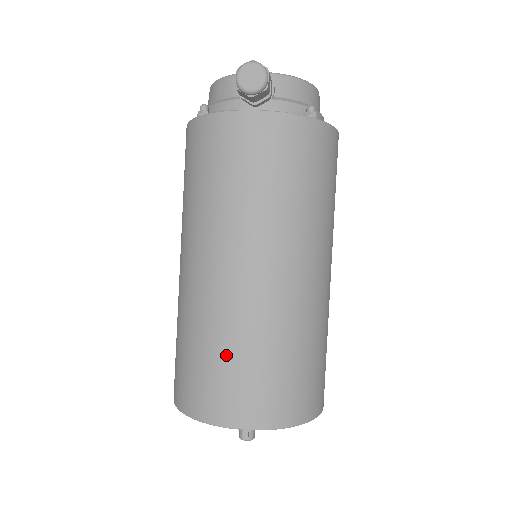
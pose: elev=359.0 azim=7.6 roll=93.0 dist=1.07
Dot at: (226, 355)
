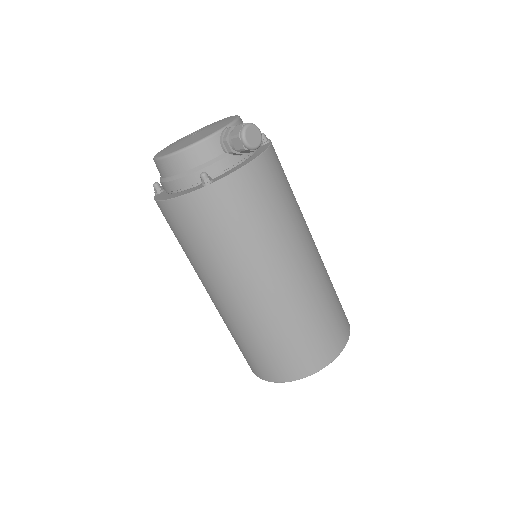
Dot at: (319, 320)
